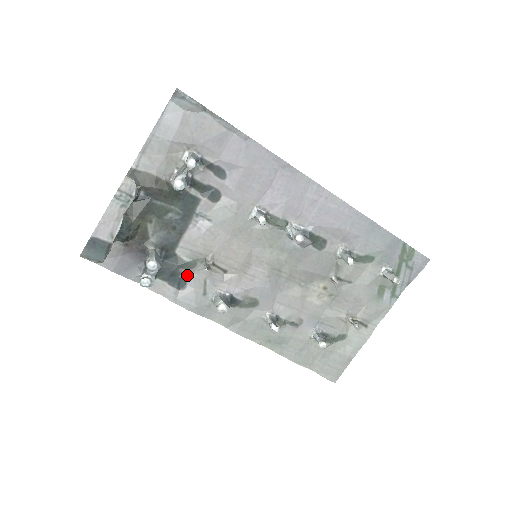
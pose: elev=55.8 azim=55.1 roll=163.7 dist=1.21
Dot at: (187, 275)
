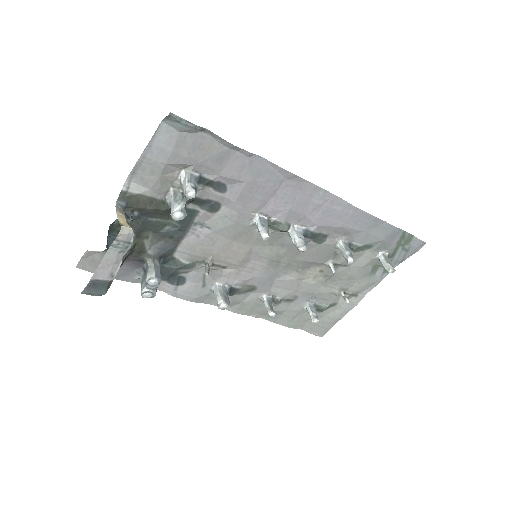
Dot at: (186, 273)
